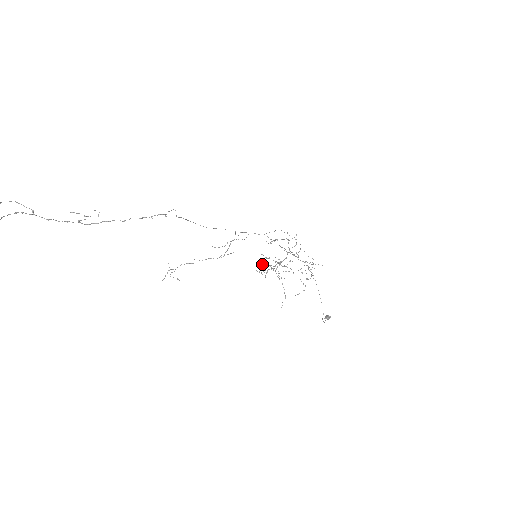
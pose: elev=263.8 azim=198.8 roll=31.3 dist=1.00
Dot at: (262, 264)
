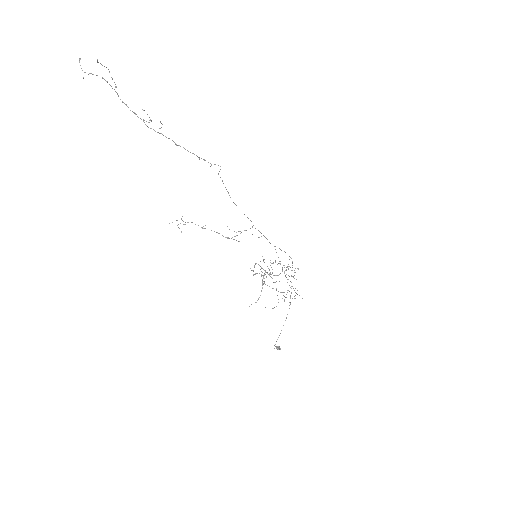
Dot at: occluded
